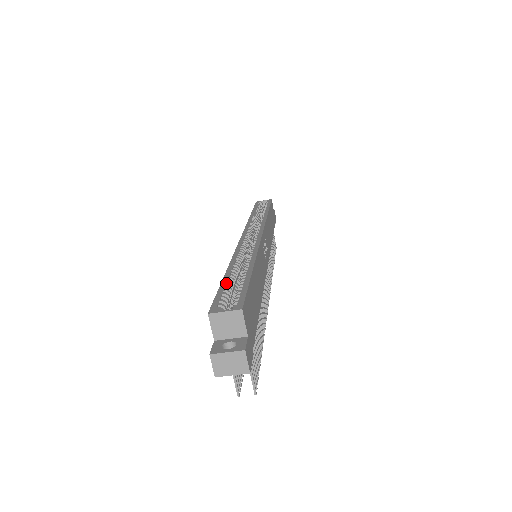
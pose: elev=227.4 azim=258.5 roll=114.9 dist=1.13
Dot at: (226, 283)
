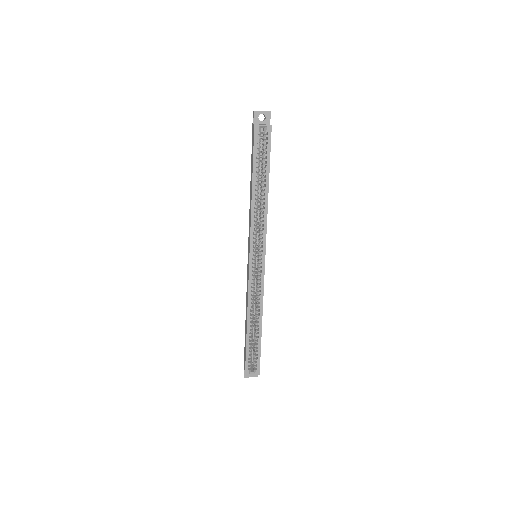
Dot at: (249, 346)
